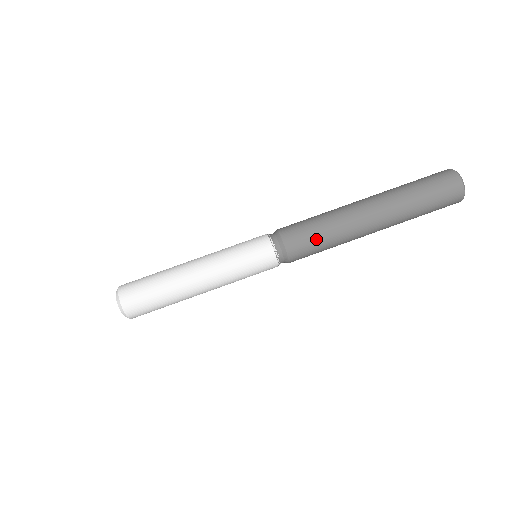
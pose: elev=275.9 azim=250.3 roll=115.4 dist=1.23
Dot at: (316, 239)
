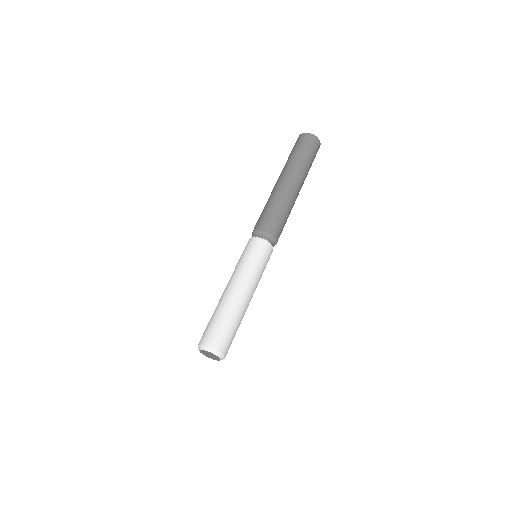
Dot at: (284, 222)
